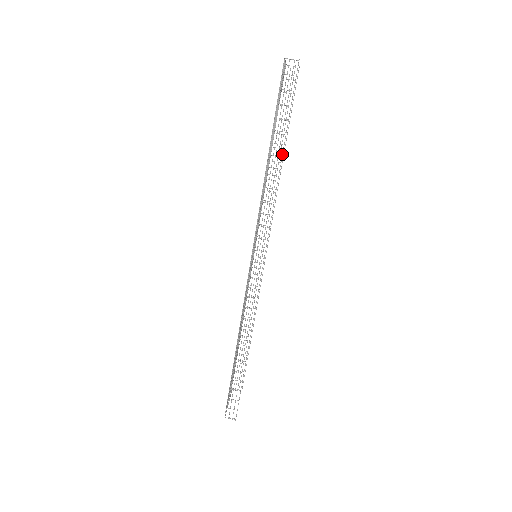
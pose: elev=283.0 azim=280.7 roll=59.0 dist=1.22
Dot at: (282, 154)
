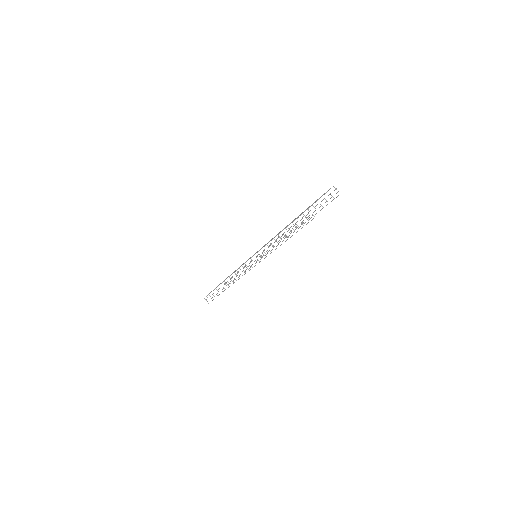
Dot at: occluded
